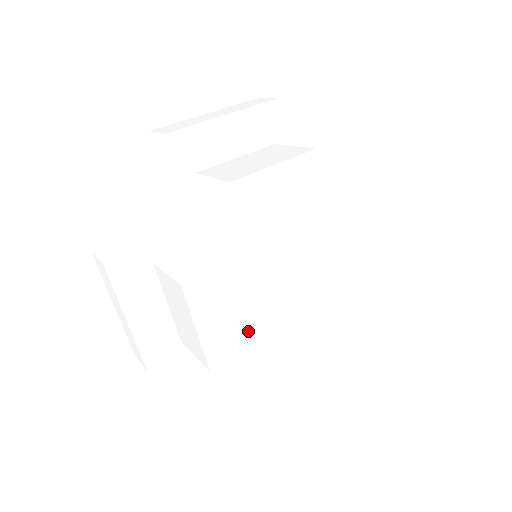
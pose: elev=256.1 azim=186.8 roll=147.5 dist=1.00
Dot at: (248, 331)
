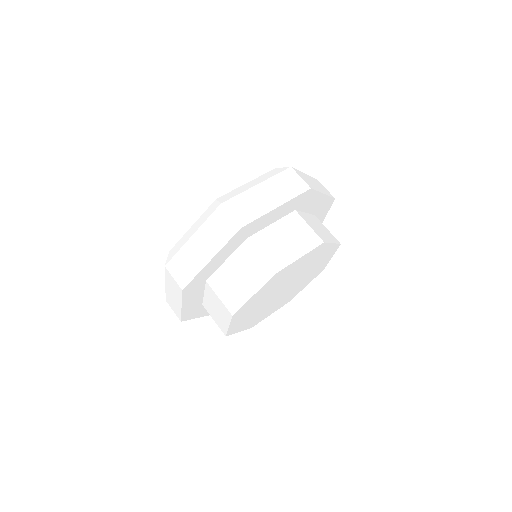
Dot at: (255, 304)
